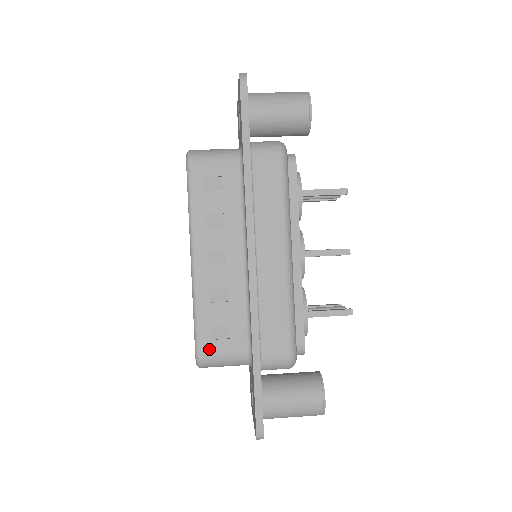
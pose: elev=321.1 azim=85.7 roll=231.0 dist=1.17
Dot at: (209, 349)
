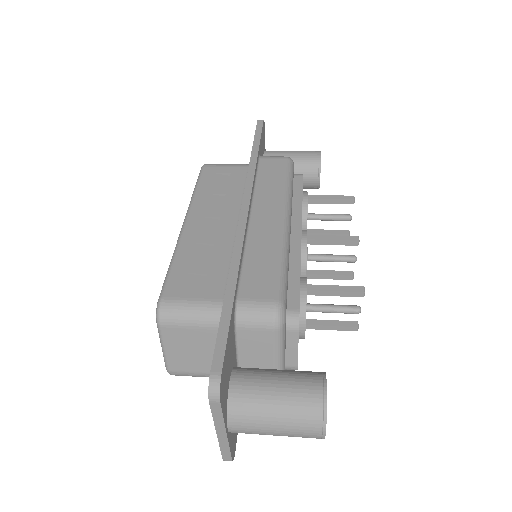
Dot at: (176, 294)
